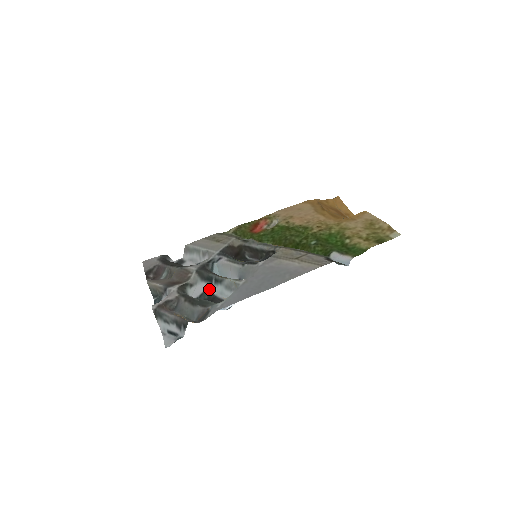
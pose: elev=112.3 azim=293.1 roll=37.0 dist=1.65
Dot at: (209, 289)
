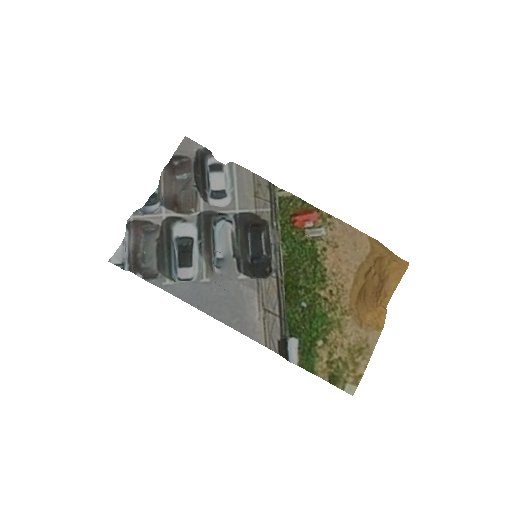
Dot at: (194, 239)
